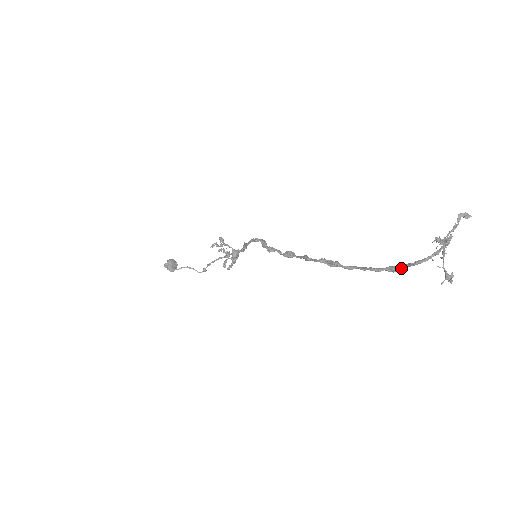
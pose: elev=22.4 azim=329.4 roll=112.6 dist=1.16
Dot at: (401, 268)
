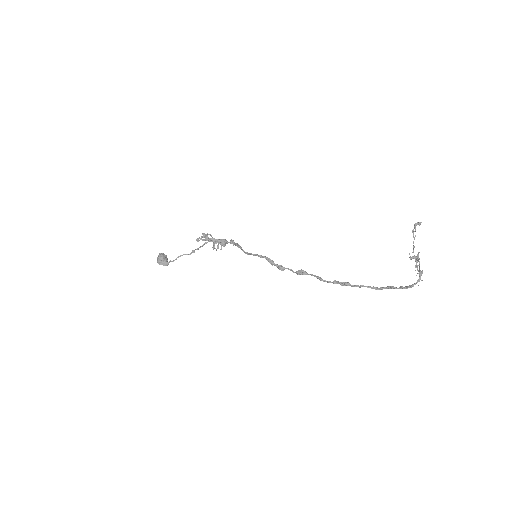
Dot at: (397, 288)
